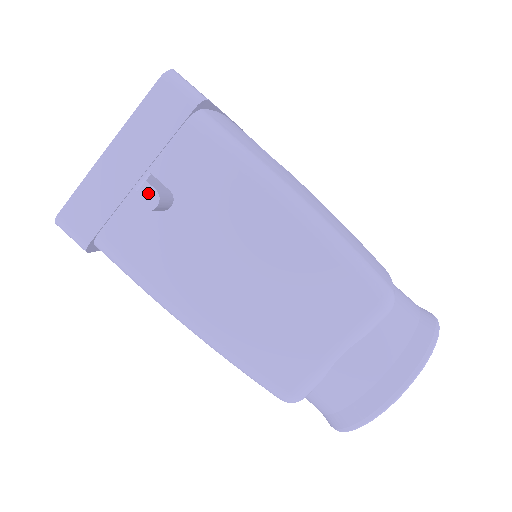
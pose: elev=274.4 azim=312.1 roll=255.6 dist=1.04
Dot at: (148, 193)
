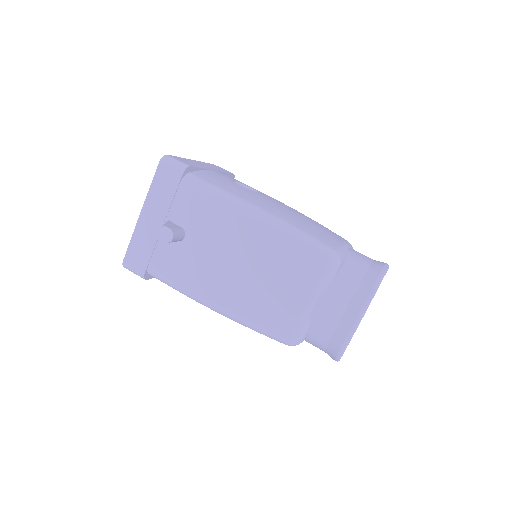
Dot at: (166, 232)
